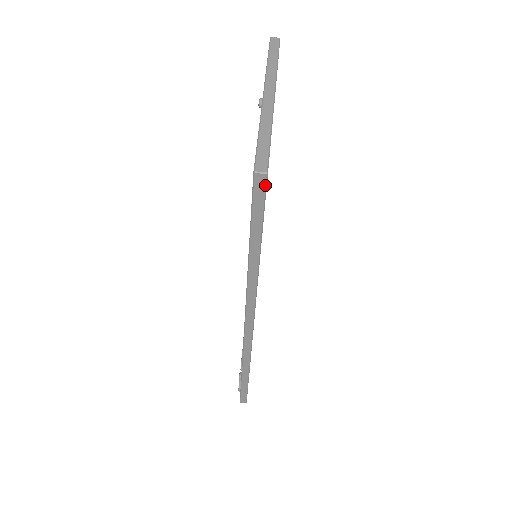
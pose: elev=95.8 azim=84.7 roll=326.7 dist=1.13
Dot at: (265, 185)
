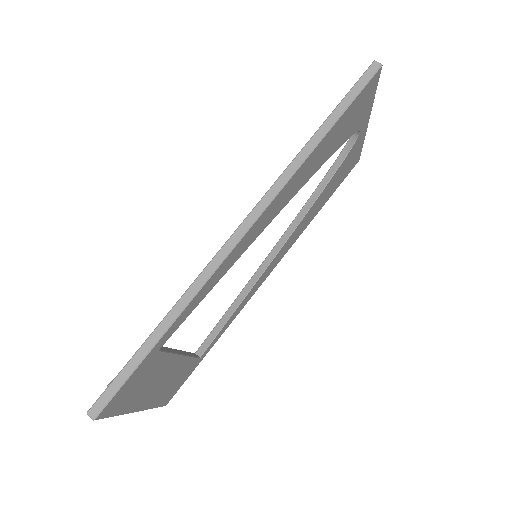
Dot at: (375, 72)
